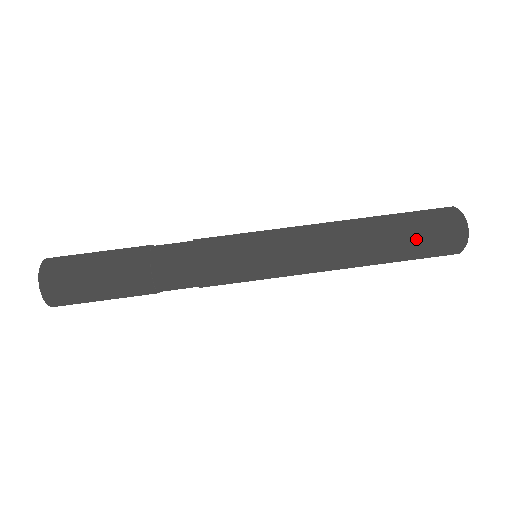
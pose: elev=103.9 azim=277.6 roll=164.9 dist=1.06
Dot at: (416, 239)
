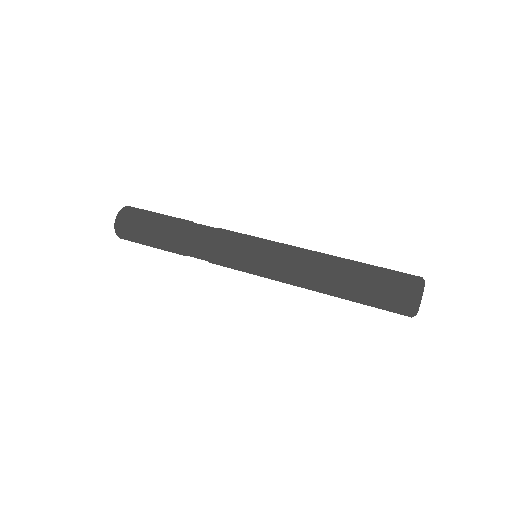
Dot at: (374, 282)
